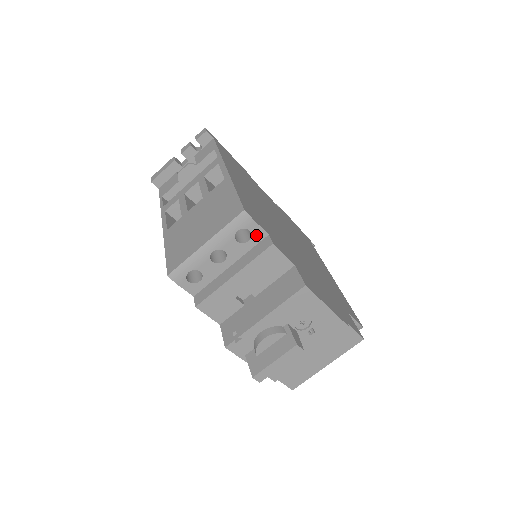
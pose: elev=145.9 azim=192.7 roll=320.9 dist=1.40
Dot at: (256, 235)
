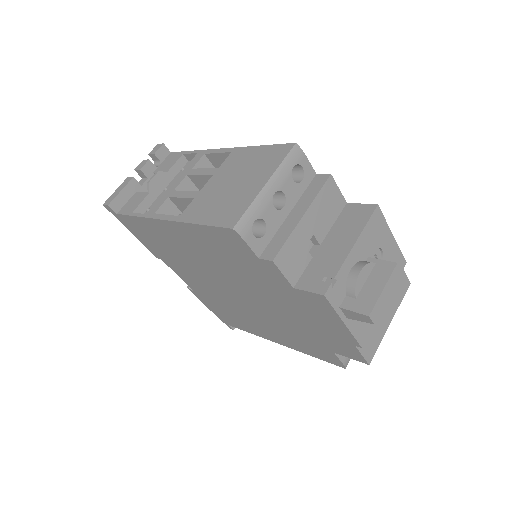
Dot at: (307, 174)
